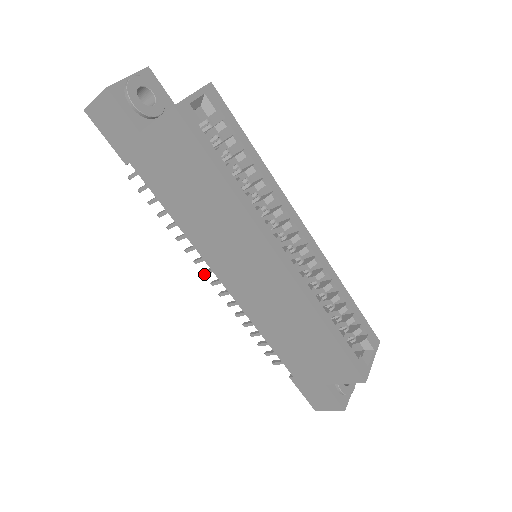
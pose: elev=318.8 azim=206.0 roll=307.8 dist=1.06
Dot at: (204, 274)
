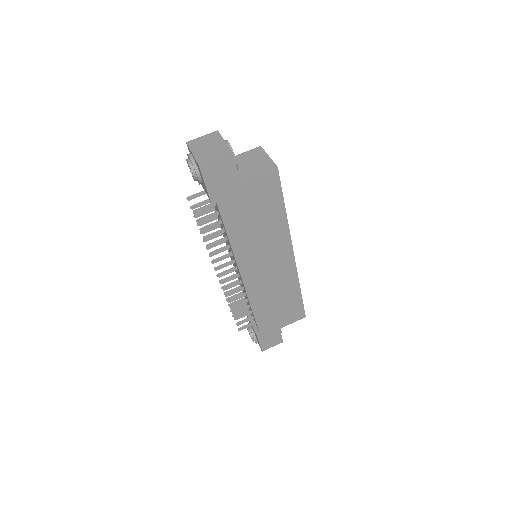
Dot at: occluded
